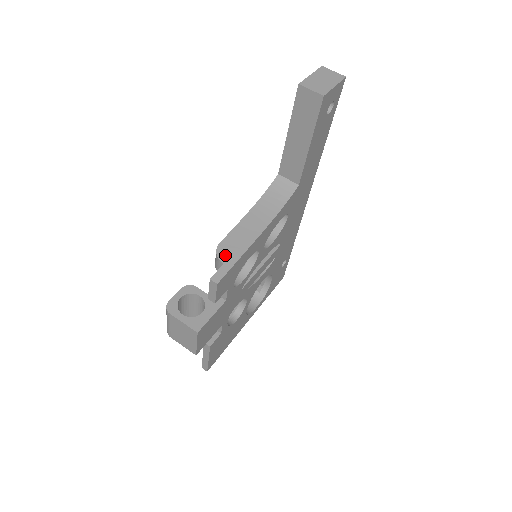
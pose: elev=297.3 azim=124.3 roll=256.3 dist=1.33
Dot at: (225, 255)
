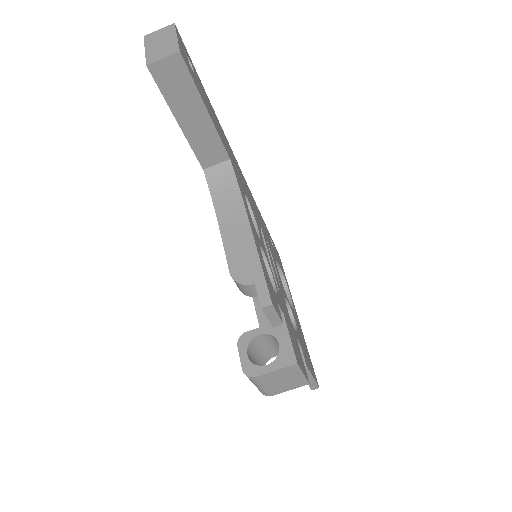
Dot at: (247, 276)
